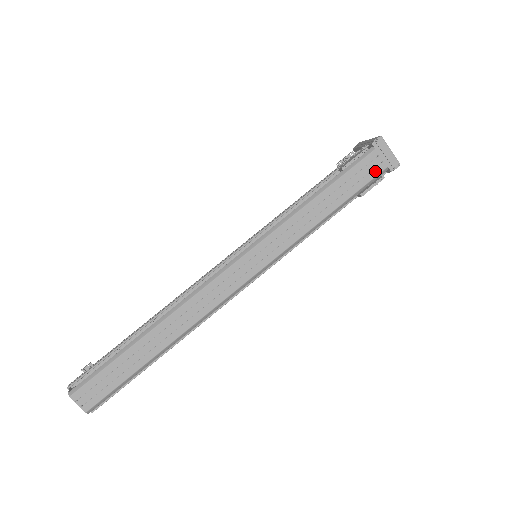
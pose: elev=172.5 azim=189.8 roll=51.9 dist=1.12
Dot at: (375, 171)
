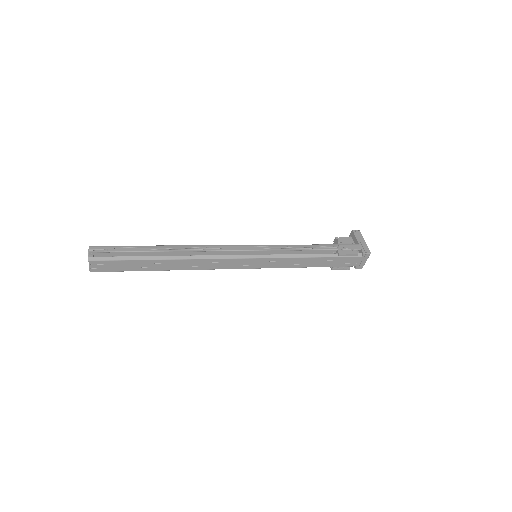
Dot at: (350, 264)
